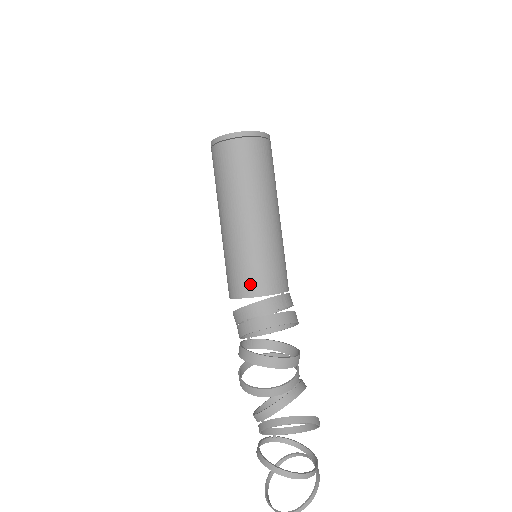
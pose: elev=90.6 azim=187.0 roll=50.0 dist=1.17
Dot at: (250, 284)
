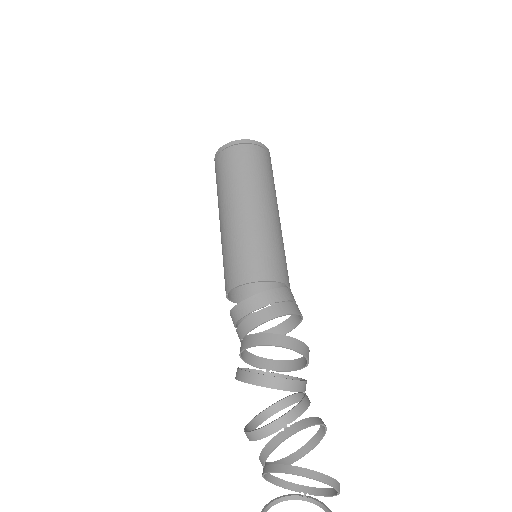
Dot at: (277, 269)
